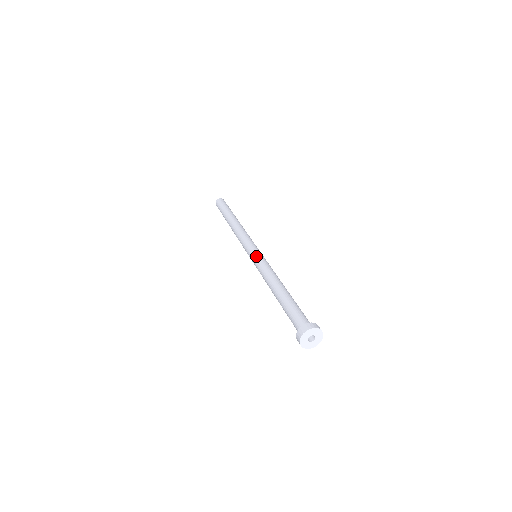
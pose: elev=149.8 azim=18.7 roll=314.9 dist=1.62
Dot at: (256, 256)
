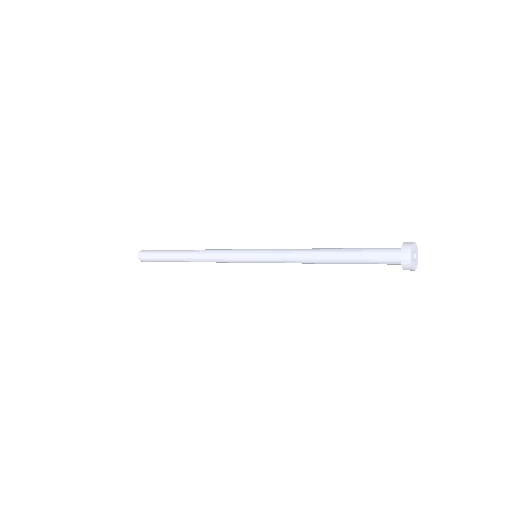
Dot at: occluded
